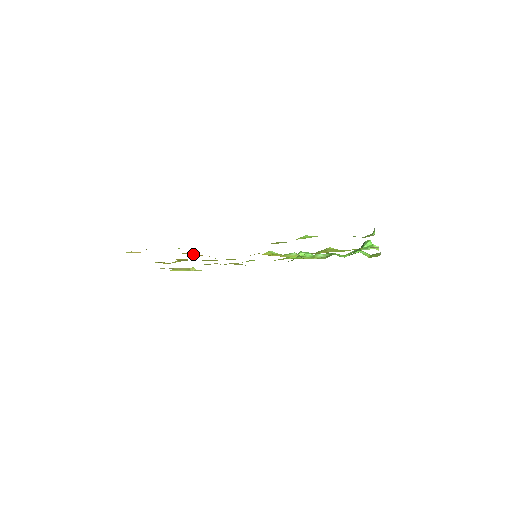
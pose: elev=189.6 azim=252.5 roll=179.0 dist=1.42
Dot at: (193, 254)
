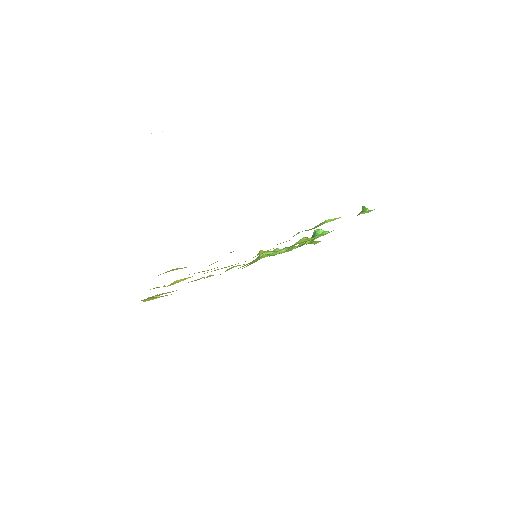
Dot at: occluded
